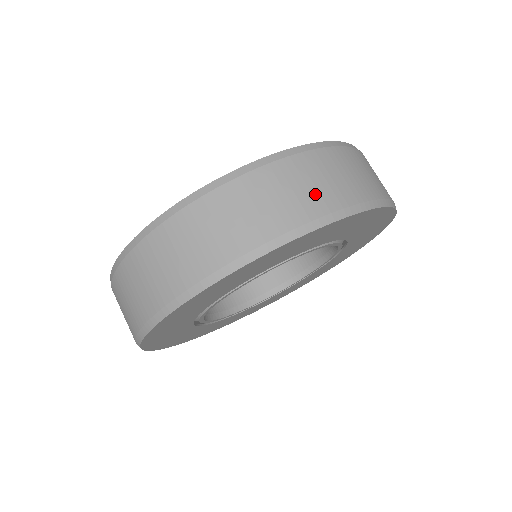
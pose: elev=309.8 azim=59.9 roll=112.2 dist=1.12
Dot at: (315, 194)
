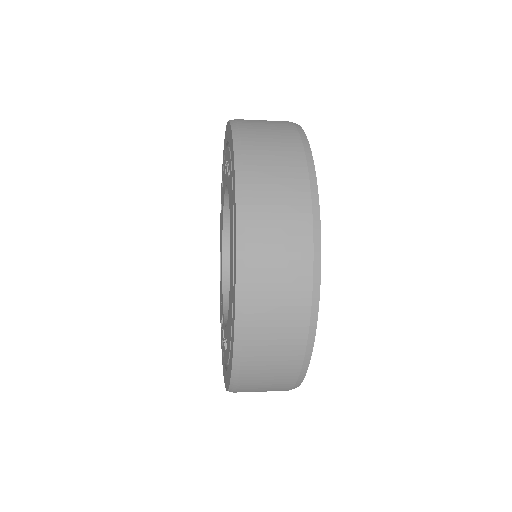
Dot at: (290, 280)
